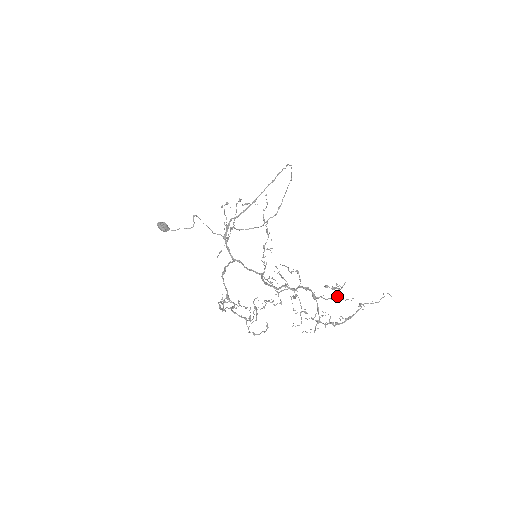
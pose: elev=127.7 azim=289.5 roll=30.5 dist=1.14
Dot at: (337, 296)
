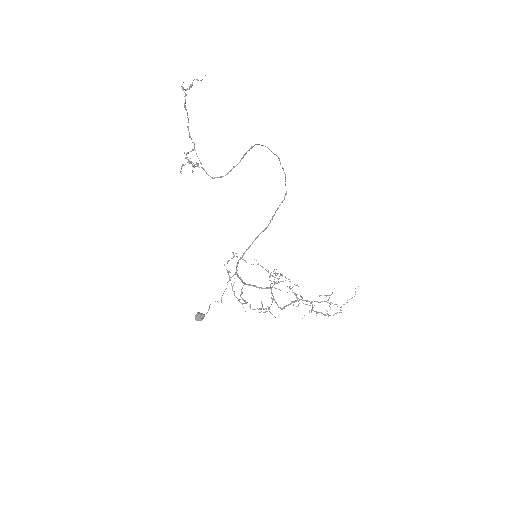
Dot at: occluded
